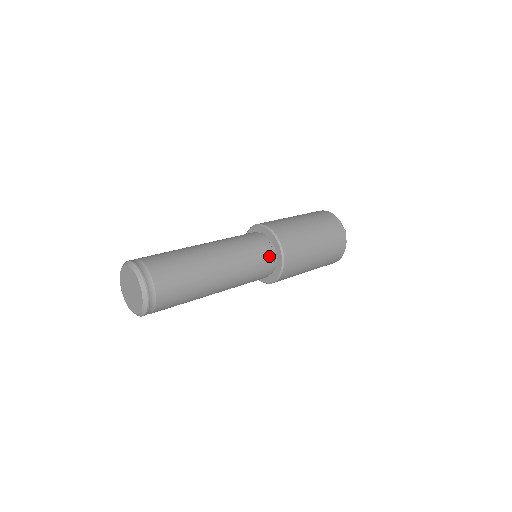
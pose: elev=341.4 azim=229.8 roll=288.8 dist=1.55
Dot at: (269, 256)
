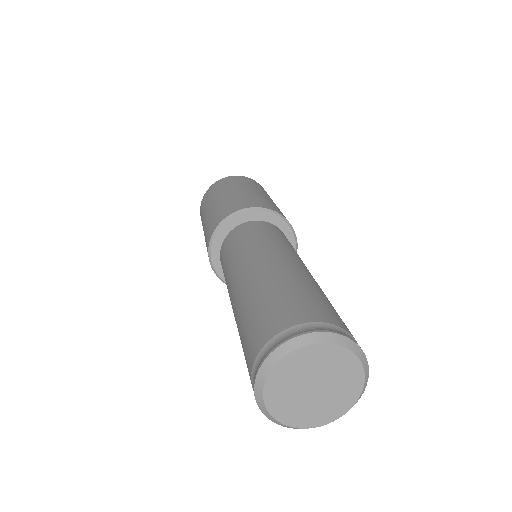
Dot at: occluded
